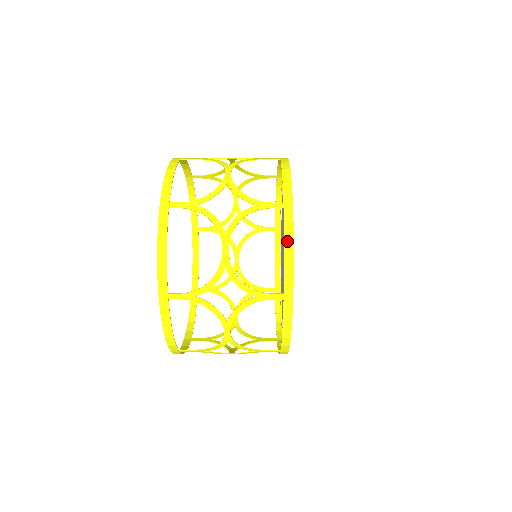
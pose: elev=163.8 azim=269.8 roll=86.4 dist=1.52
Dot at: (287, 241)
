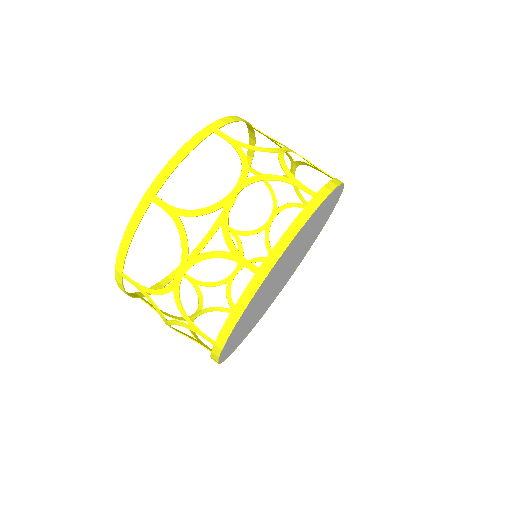
Dot at: occluded
